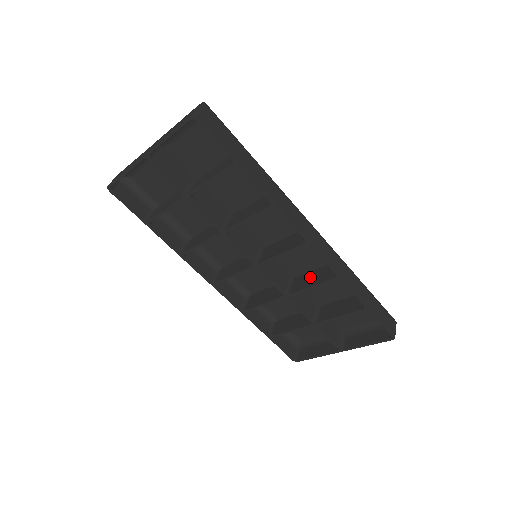
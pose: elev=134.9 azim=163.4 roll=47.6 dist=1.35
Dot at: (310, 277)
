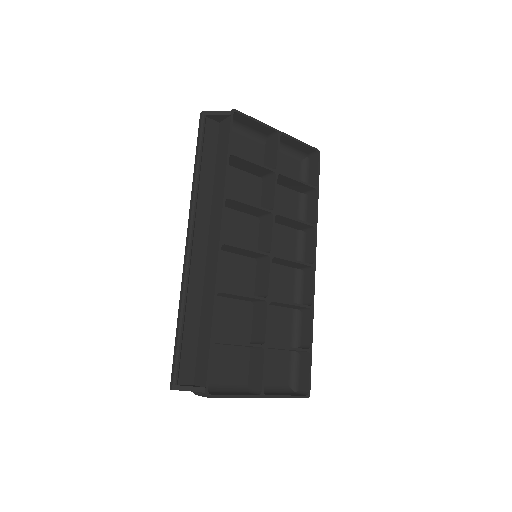
Dot at: occluded
